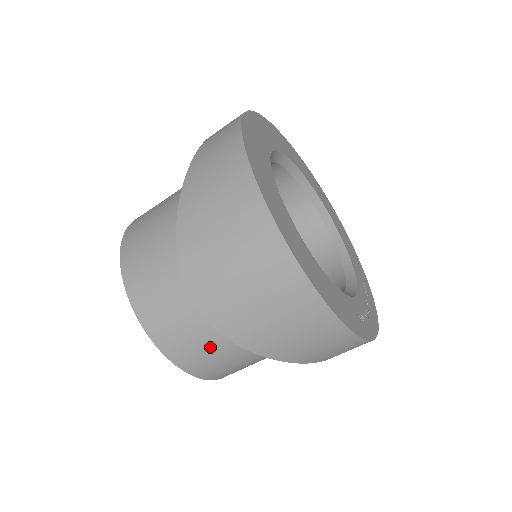
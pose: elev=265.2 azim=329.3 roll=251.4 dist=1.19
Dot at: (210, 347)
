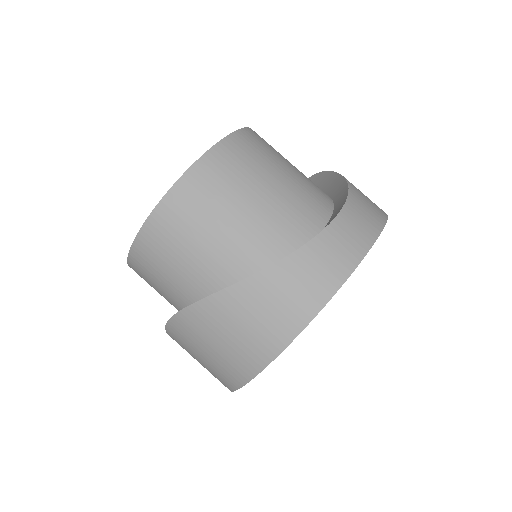
Dot at: occluded
